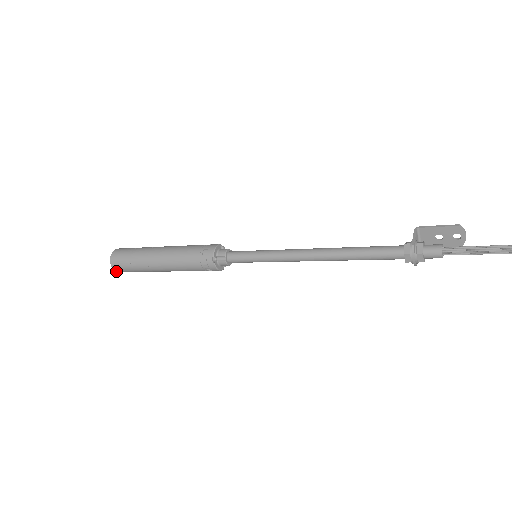
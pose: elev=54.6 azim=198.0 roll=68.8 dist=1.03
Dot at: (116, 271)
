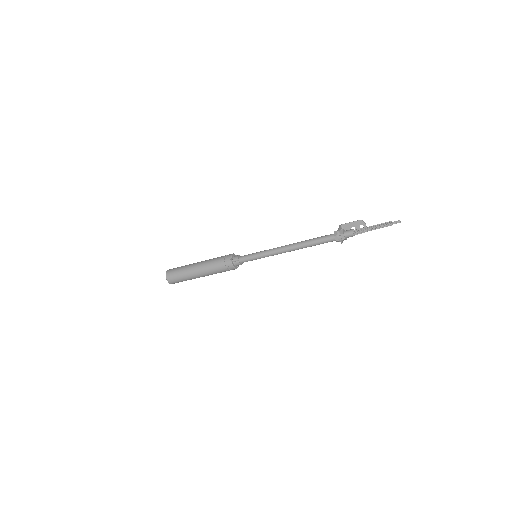
Dot at: (169, 283)
